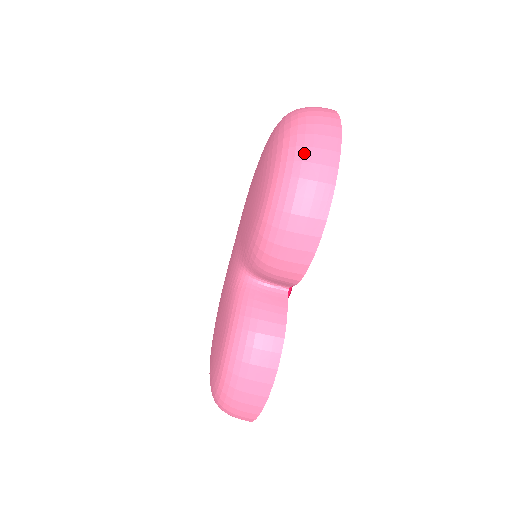
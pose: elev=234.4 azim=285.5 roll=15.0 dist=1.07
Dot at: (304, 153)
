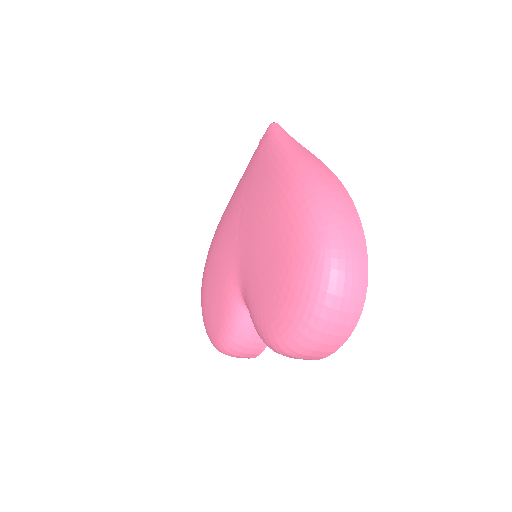
Dot at: (319, 337)
